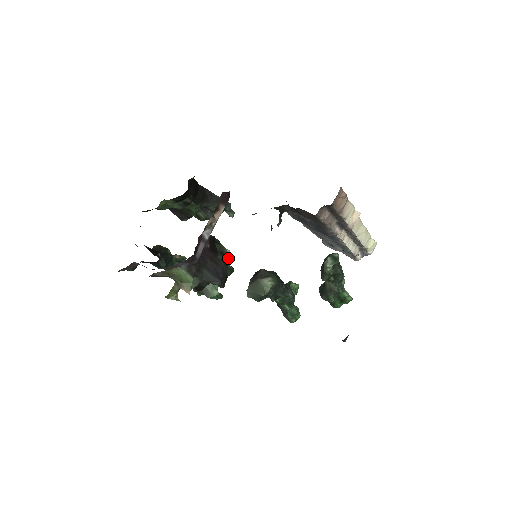
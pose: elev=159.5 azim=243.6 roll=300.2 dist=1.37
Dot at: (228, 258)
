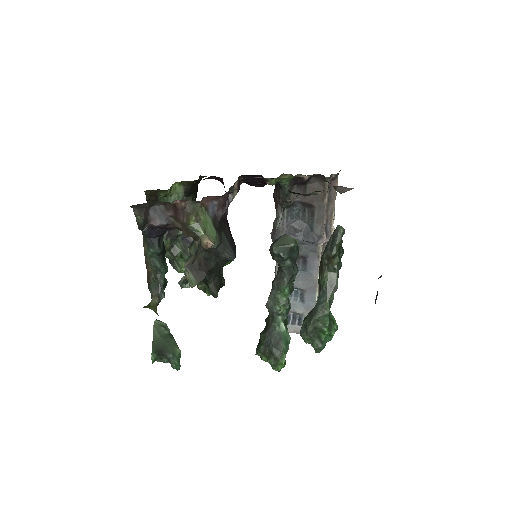
Dot at: occluded
